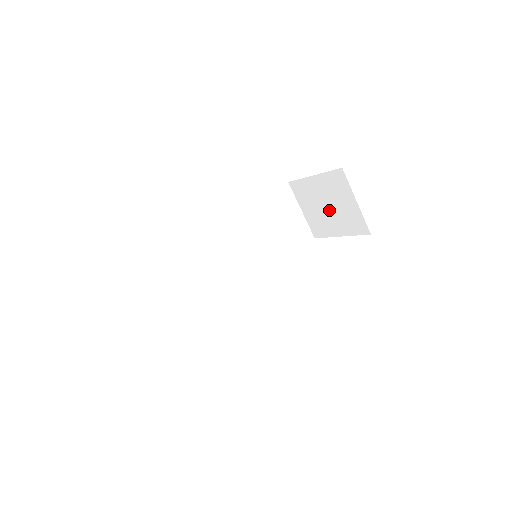
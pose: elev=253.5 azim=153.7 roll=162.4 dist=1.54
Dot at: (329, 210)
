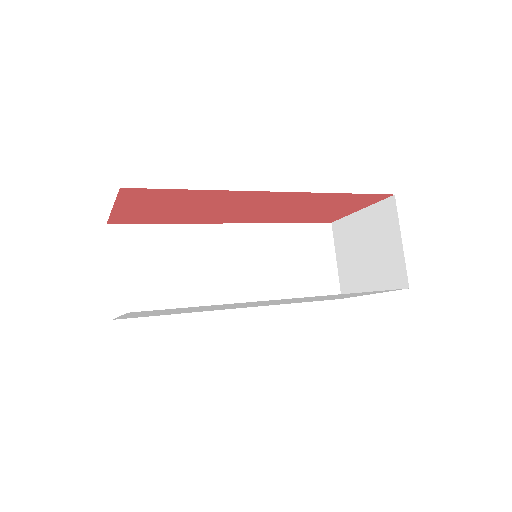
Dot at: (367, 256)
